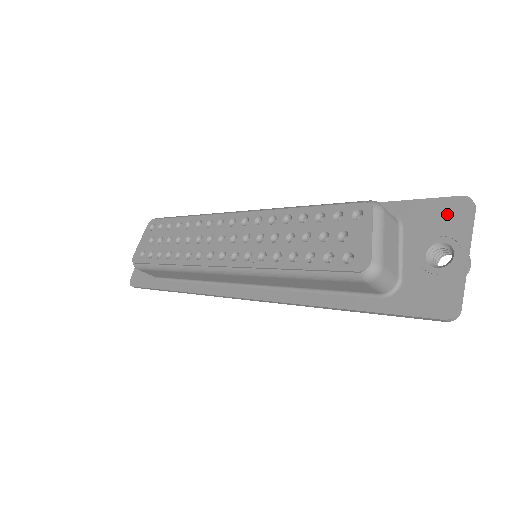
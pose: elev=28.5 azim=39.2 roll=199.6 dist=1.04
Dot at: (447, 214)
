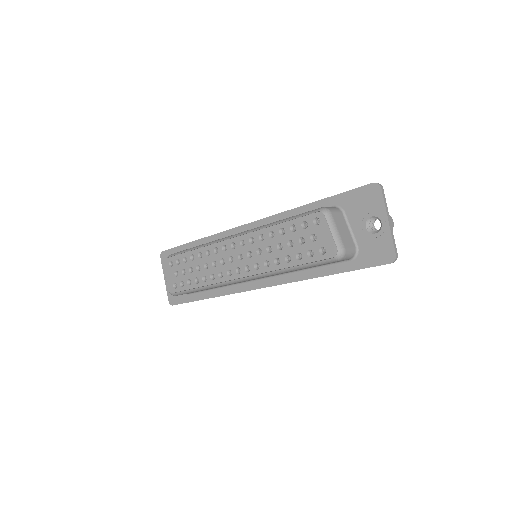
Dot at: (368, 197)
